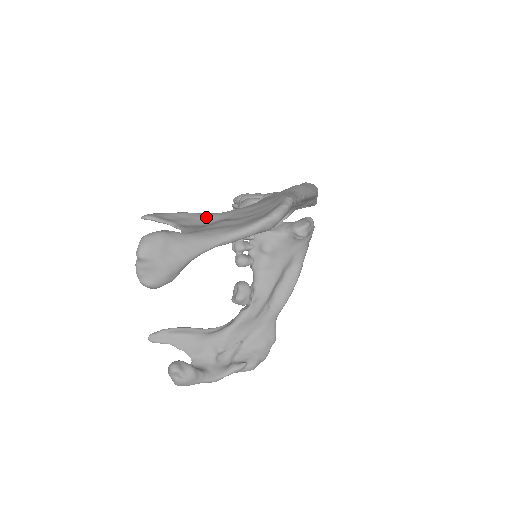
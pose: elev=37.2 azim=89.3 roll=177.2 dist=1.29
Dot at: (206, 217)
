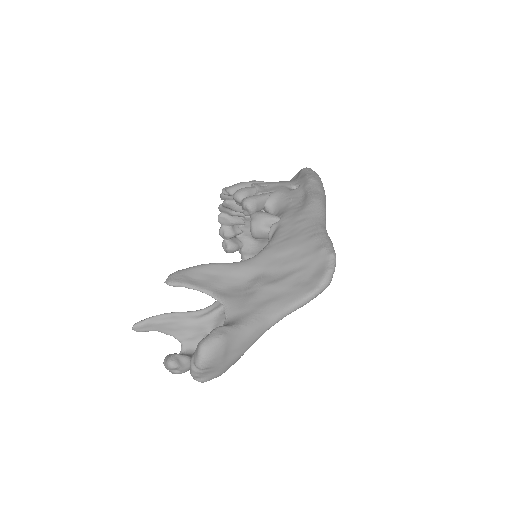
Dot at: (238, 271)
